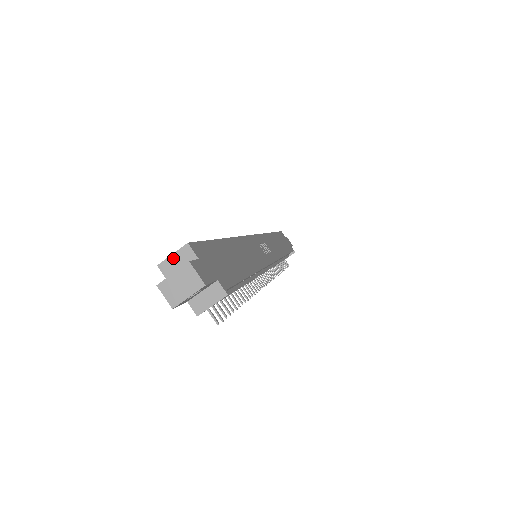
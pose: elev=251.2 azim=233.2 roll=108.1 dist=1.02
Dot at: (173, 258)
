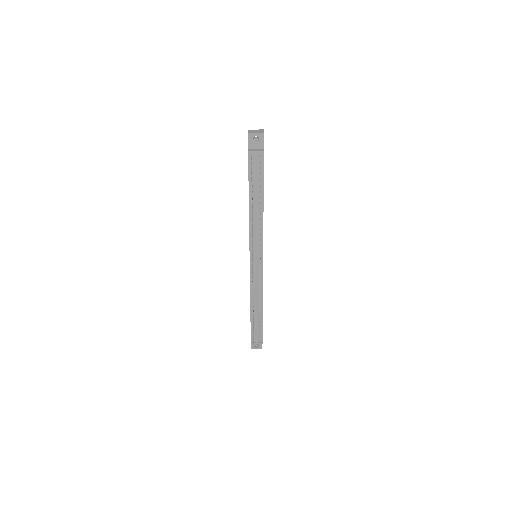
Dot at: occluded
